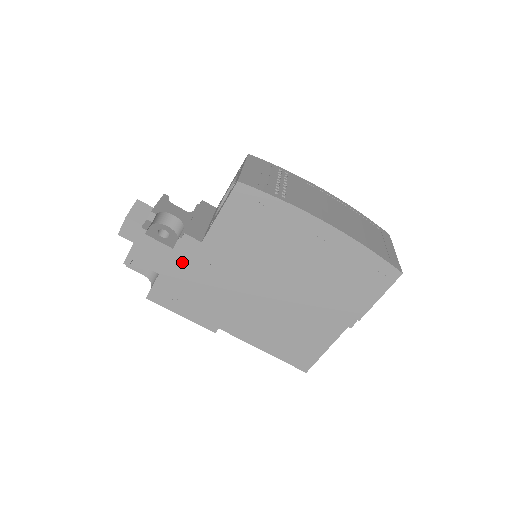
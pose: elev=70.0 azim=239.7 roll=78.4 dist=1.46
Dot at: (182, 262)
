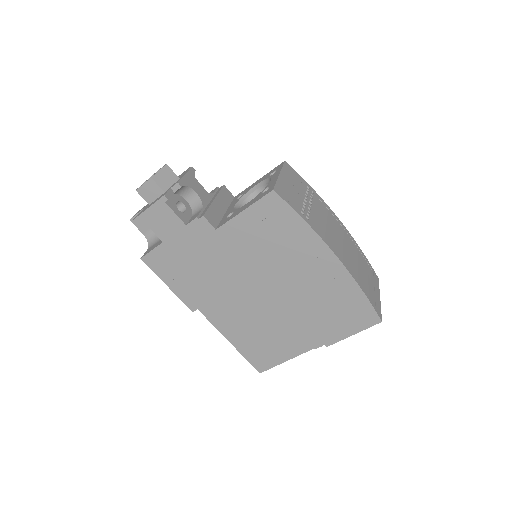
Dot at: (189, 240)
